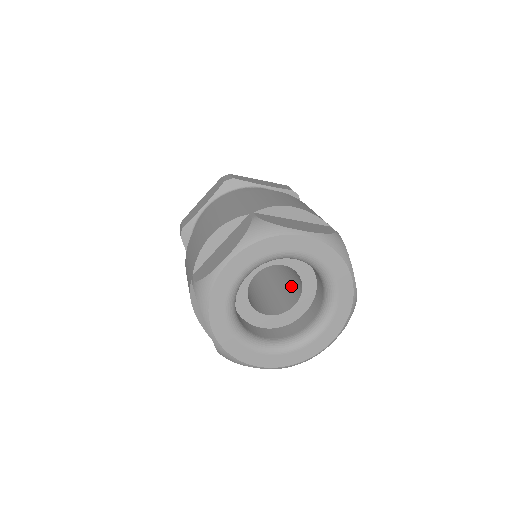
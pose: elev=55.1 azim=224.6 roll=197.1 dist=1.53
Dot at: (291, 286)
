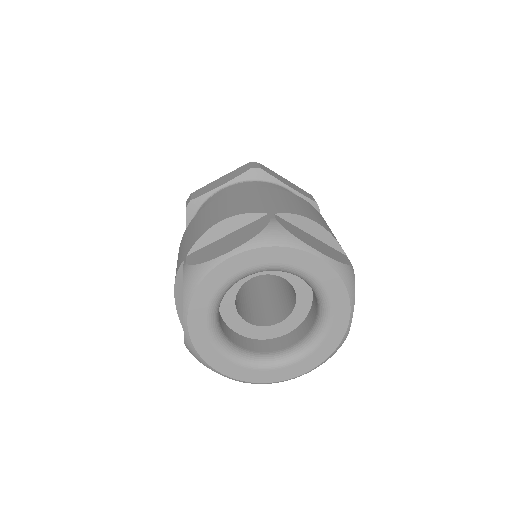
Dot at: occluded
